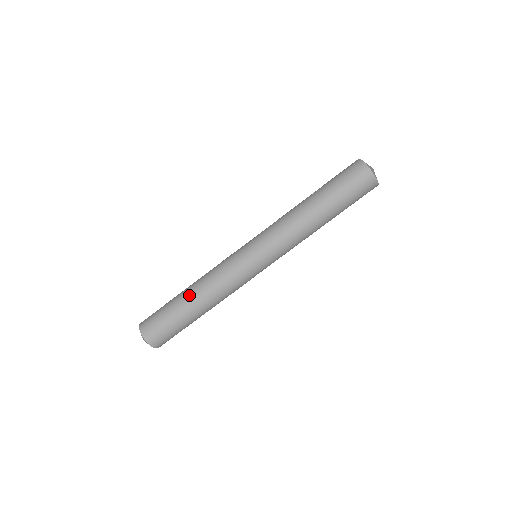
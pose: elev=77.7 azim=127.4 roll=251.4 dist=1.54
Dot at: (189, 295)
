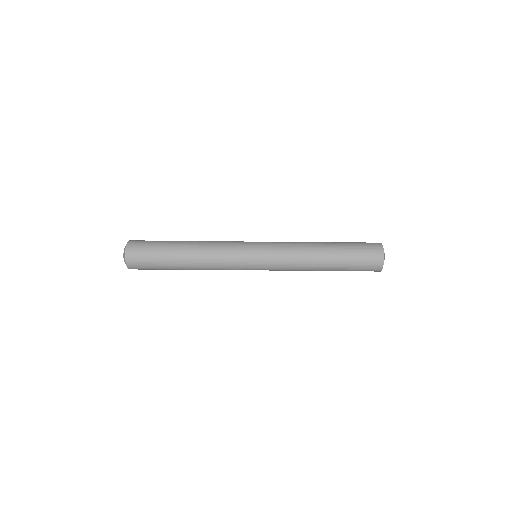
Dot at: (186, 245)
